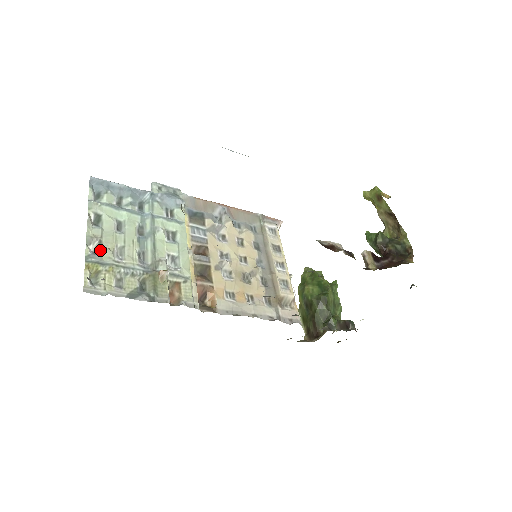
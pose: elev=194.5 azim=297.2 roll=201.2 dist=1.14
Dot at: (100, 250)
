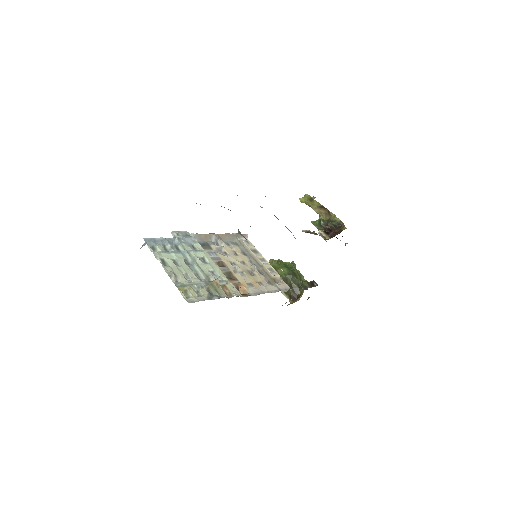
Dot at: (178, 279)
